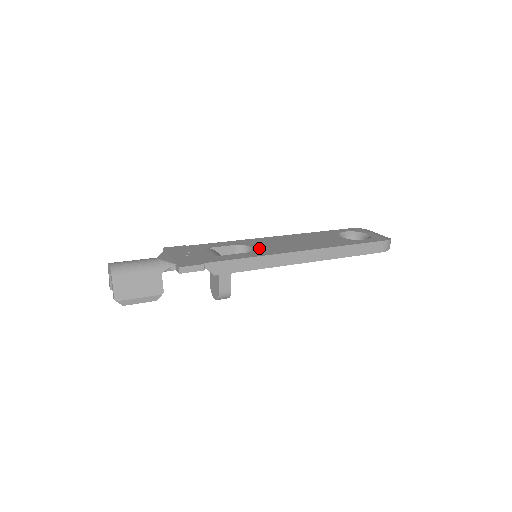
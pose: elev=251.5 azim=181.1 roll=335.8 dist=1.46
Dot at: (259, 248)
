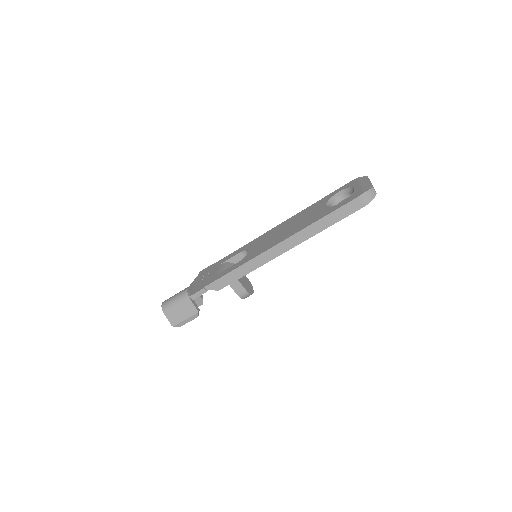
Dot at: (251, 252)
